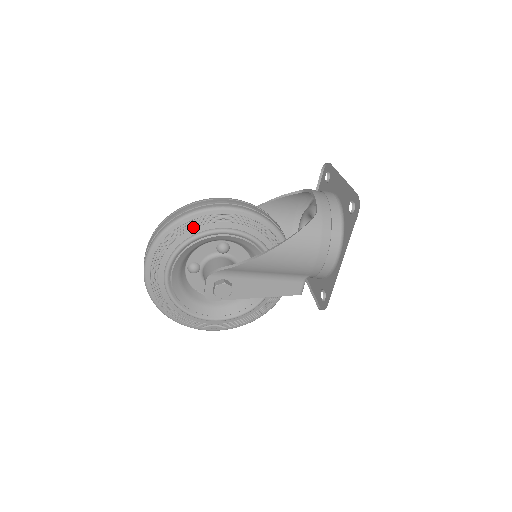
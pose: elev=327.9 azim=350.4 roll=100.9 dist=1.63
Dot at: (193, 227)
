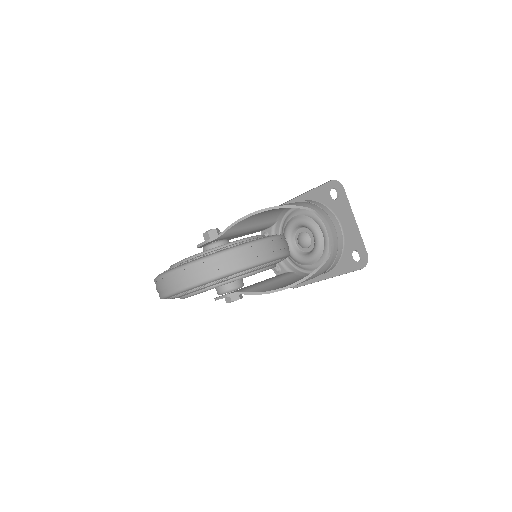
Dot at: (235, 276)
